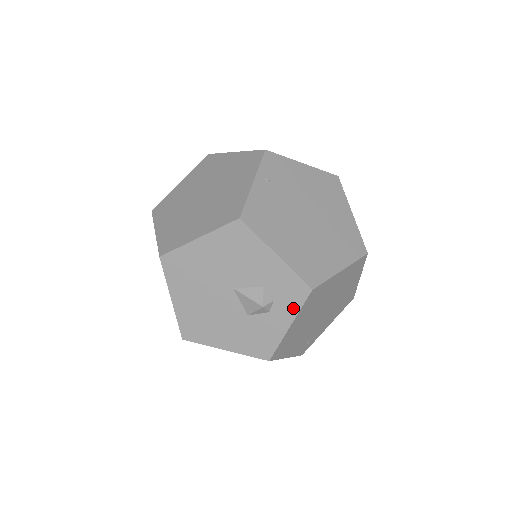
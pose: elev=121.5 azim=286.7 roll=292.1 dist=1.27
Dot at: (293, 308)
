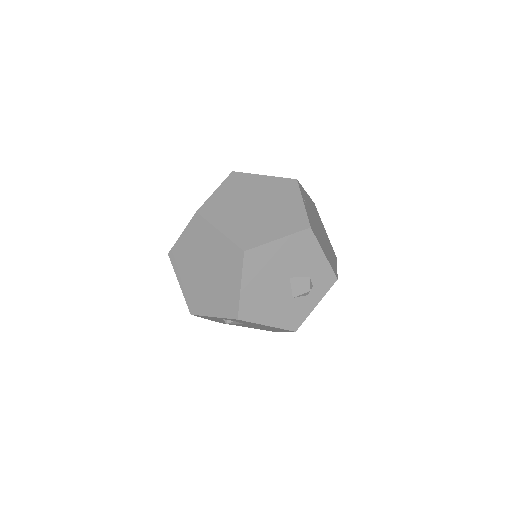
Dot at: (323, 292)
